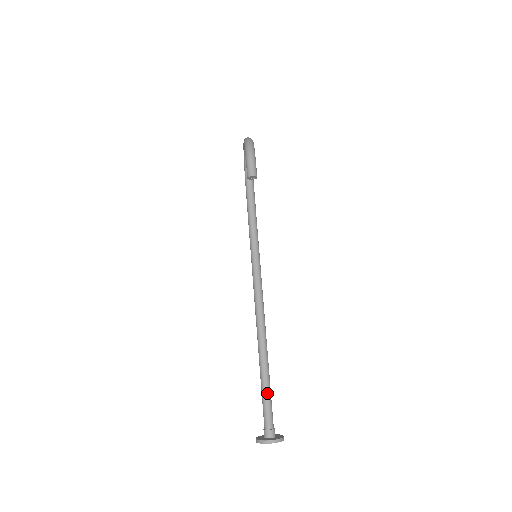
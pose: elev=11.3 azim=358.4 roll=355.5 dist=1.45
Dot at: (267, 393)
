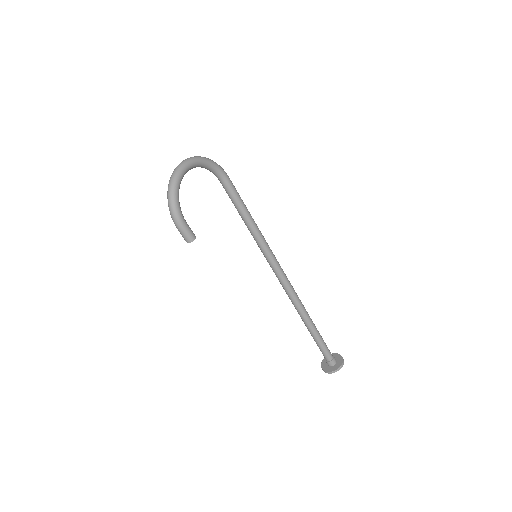
Dot at: (317, 341)
